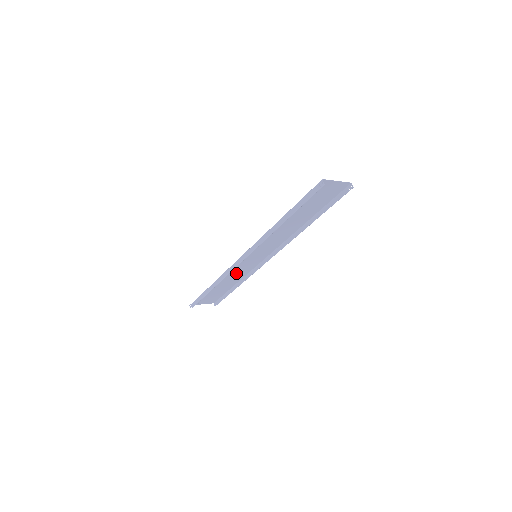
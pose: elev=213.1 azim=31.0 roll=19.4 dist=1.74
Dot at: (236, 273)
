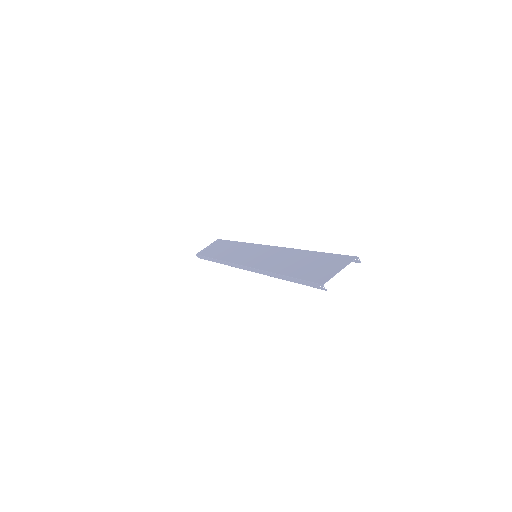
Dot at: (237, 251)
